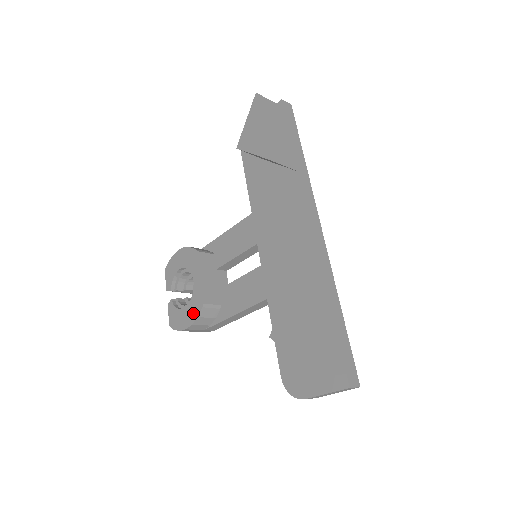
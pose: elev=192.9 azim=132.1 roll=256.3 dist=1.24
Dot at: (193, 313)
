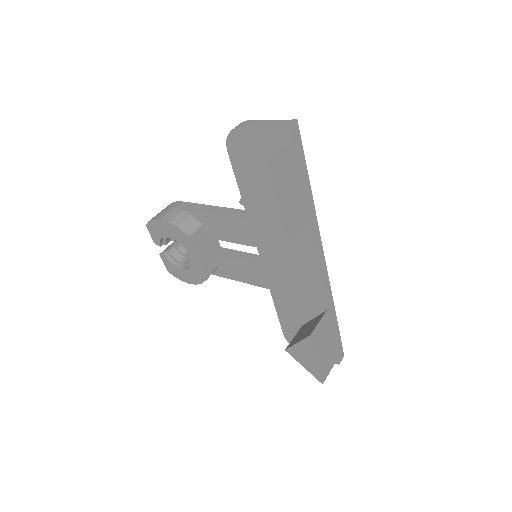
Dot at: (195, 279)
